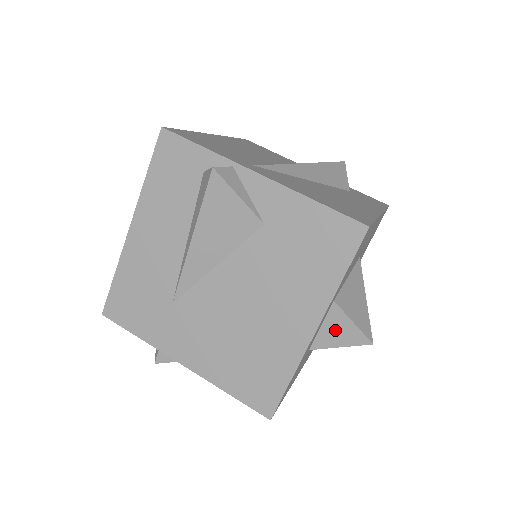
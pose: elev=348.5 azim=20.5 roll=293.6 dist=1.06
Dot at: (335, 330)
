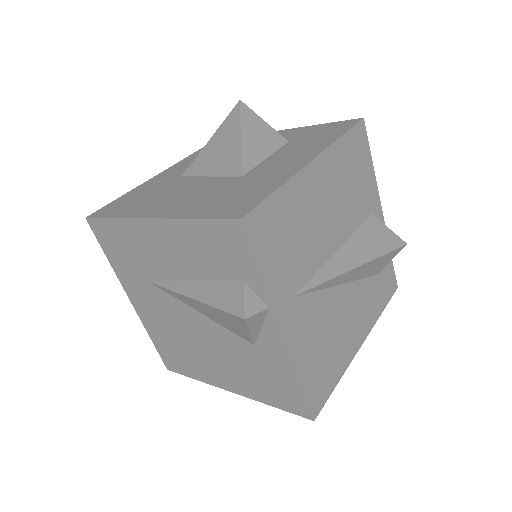
Dot at: occluded
